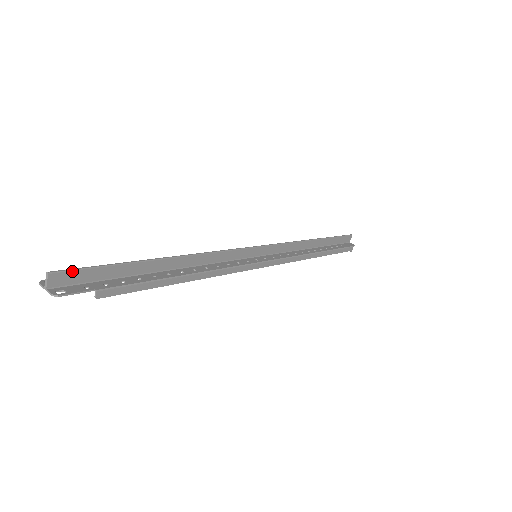
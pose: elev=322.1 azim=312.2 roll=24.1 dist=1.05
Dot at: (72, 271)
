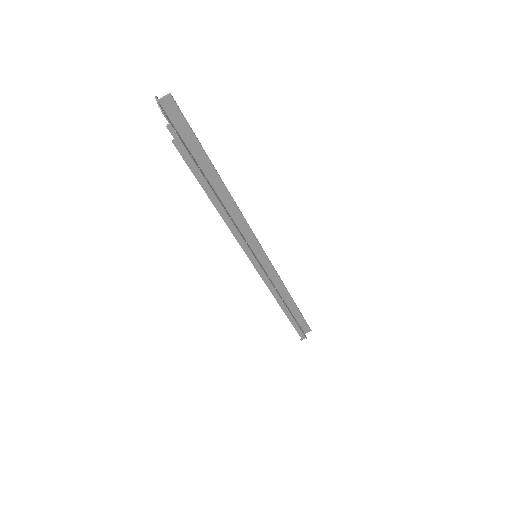
Dot at: (180, 111)
